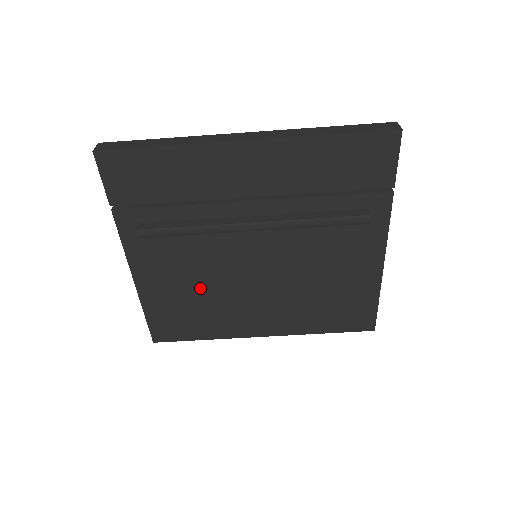
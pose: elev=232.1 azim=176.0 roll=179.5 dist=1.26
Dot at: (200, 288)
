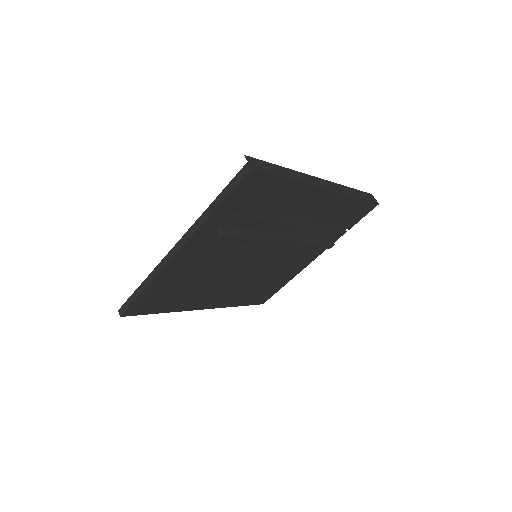
Dot at: (204, 275)
